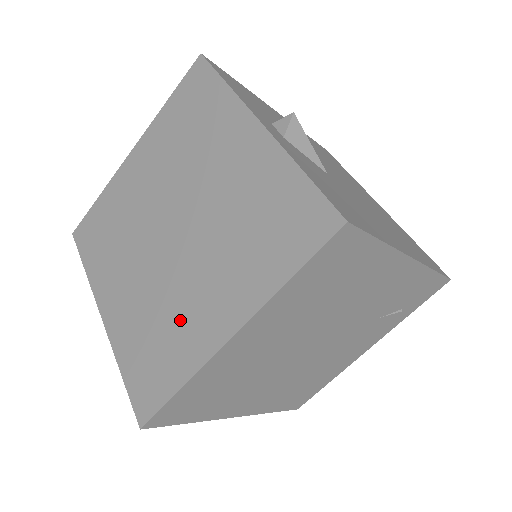
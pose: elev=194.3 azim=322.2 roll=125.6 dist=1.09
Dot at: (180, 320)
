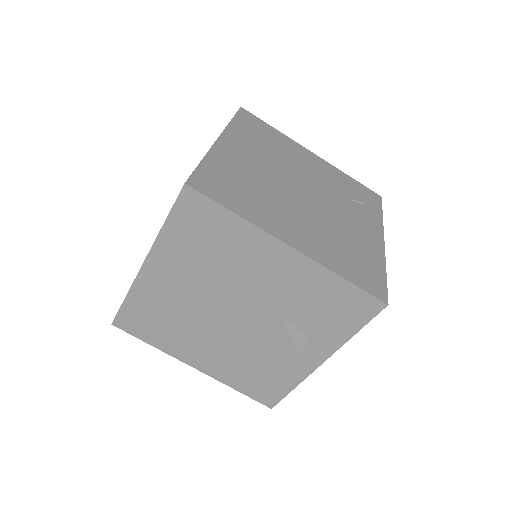
Dot at: occluded
